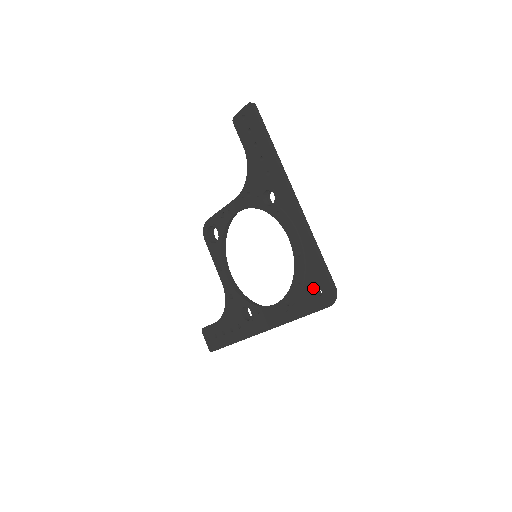
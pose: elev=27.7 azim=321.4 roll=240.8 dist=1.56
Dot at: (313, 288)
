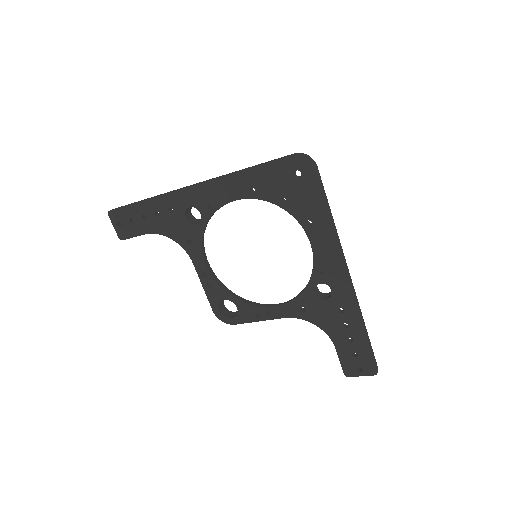
Dot at: (292, 182)
